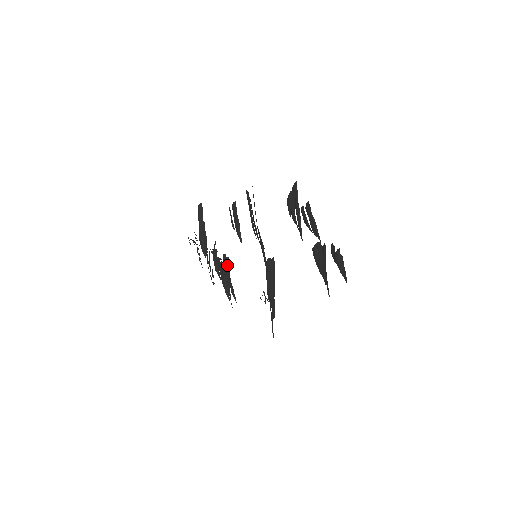
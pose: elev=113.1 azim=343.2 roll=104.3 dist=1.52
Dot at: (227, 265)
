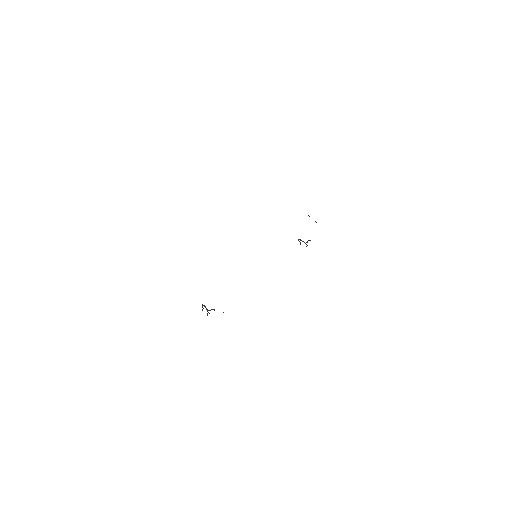
Dot at: occluded
